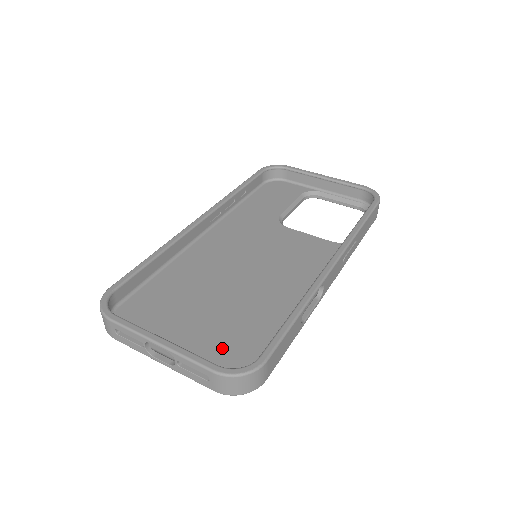
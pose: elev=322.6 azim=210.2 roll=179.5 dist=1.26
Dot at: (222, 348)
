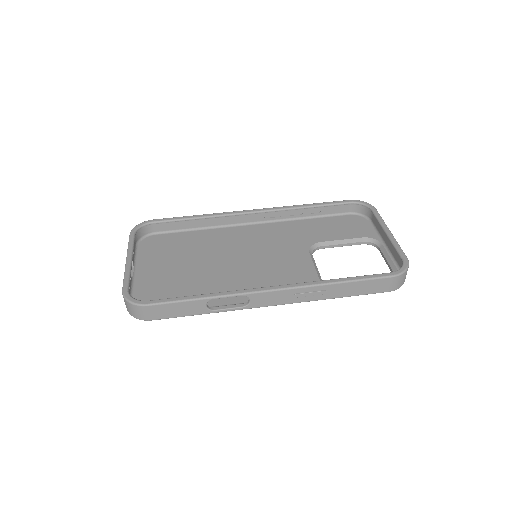
Dot at: (159, 289)
